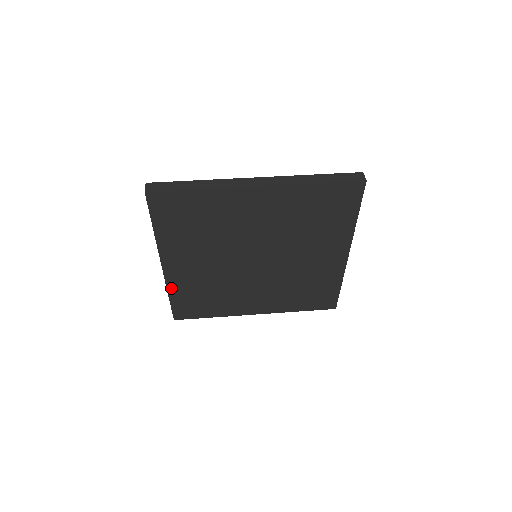
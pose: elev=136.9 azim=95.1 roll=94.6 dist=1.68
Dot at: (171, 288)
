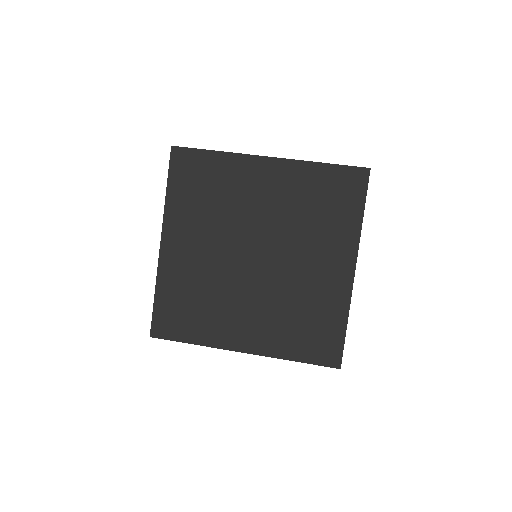
Dot at: (161, 280)
